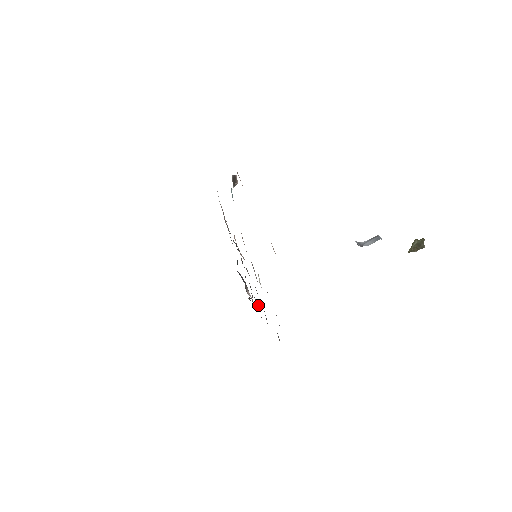
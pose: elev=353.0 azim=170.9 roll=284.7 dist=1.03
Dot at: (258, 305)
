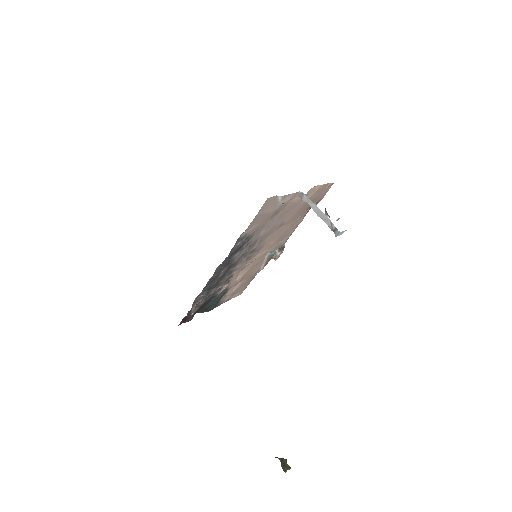
Dot at: (206, 292)
